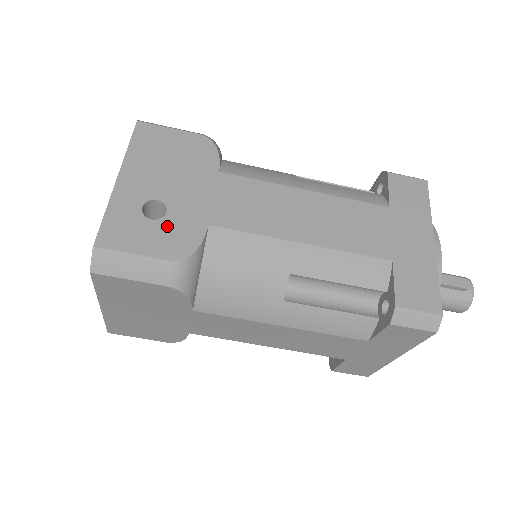
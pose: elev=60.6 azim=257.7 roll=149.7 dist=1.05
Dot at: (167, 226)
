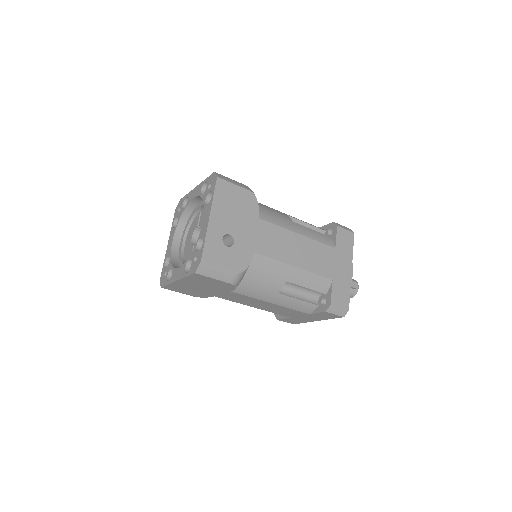
Dot at: (235, 251)
